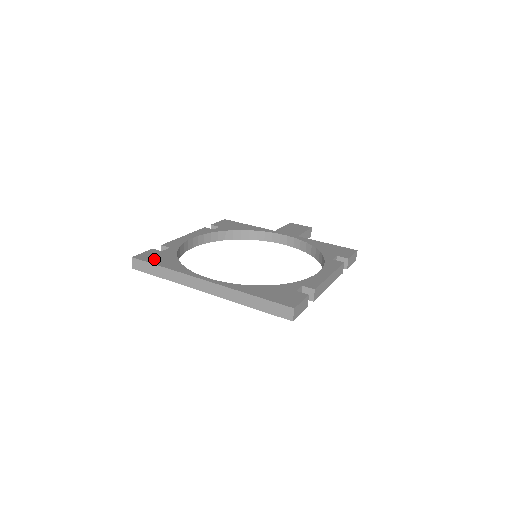
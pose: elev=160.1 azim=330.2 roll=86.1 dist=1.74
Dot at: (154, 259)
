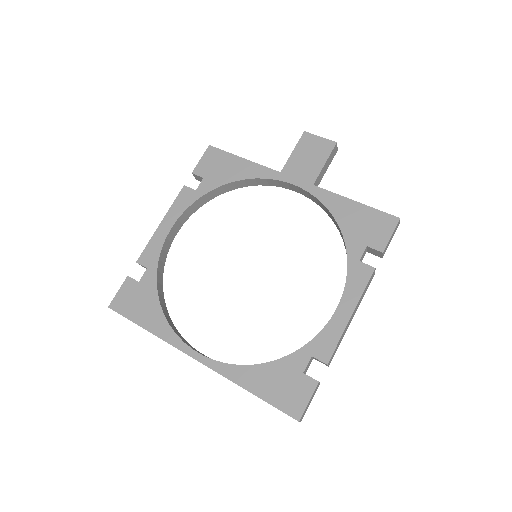
Dot at: (132, 309)
